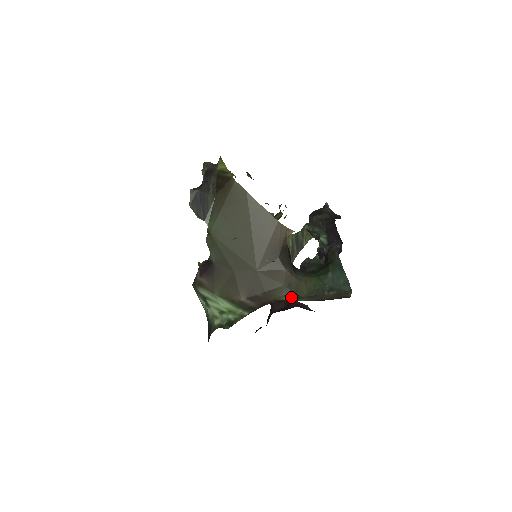
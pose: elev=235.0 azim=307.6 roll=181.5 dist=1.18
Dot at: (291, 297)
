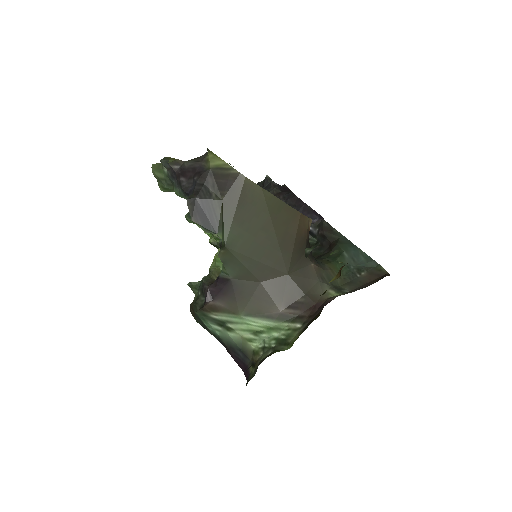
Dot at: (334, 291)
